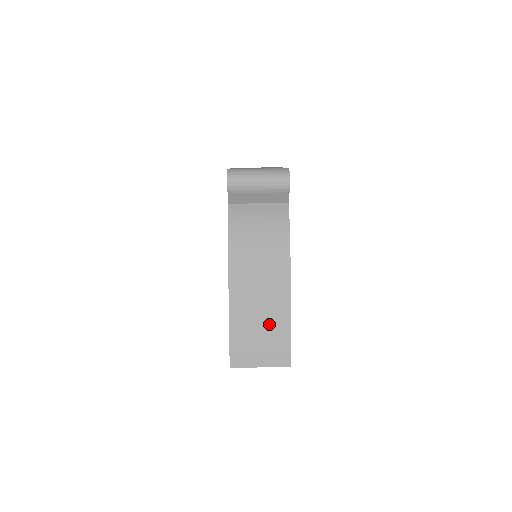
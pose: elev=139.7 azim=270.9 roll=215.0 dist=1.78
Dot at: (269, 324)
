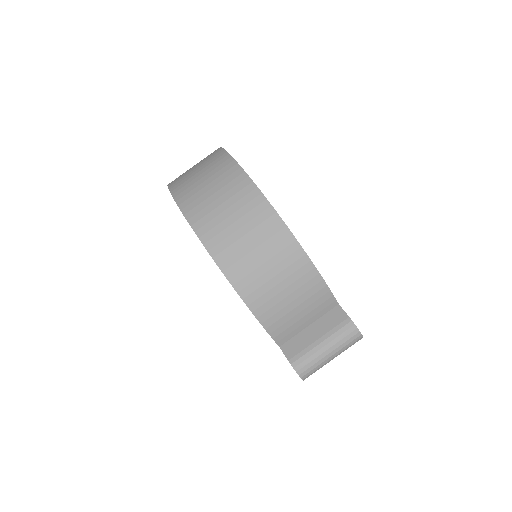
Dot at: occluded
